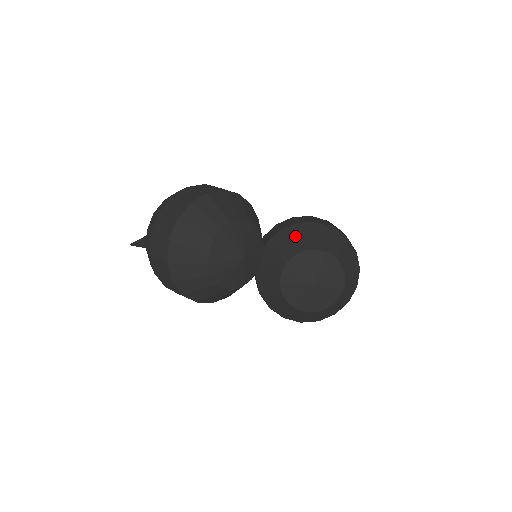
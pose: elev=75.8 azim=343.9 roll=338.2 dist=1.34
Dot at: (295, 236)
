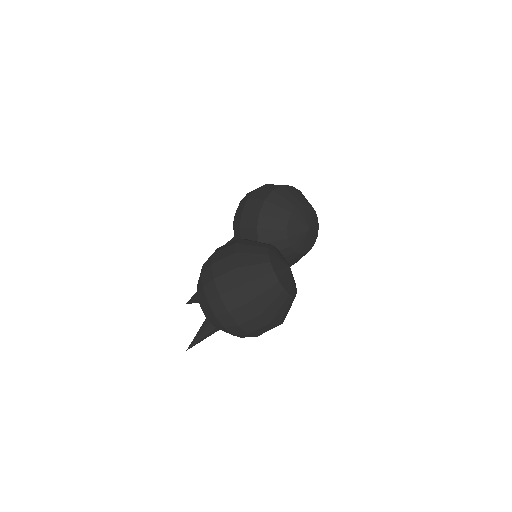
Dot at: (271, 221)
